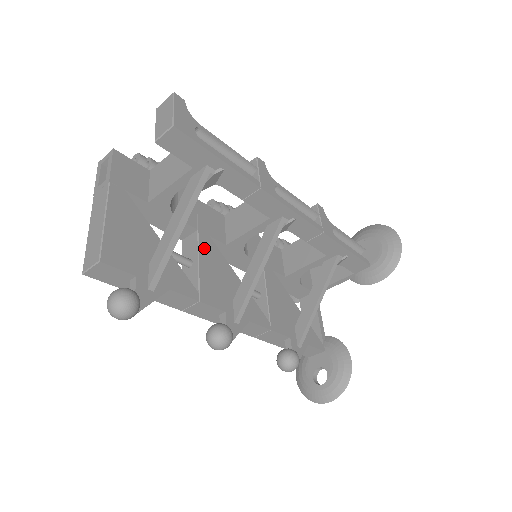
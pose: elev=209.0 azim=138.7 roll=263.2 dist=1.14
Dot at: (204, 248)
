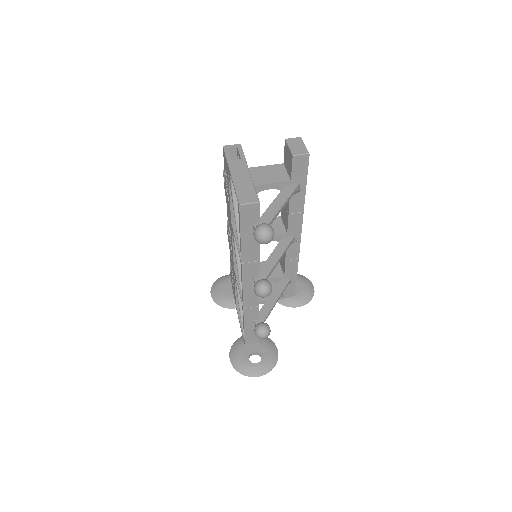
Dot at: occluded
